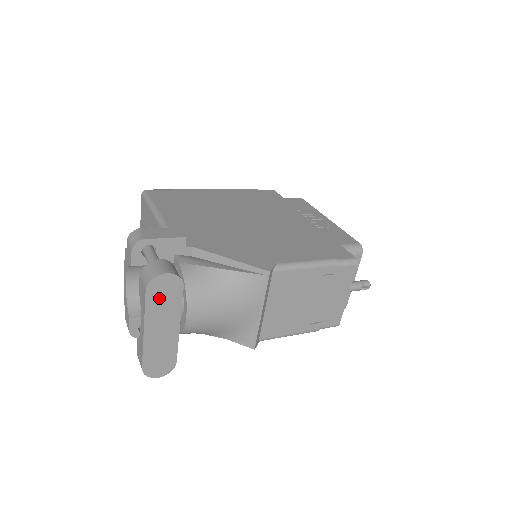
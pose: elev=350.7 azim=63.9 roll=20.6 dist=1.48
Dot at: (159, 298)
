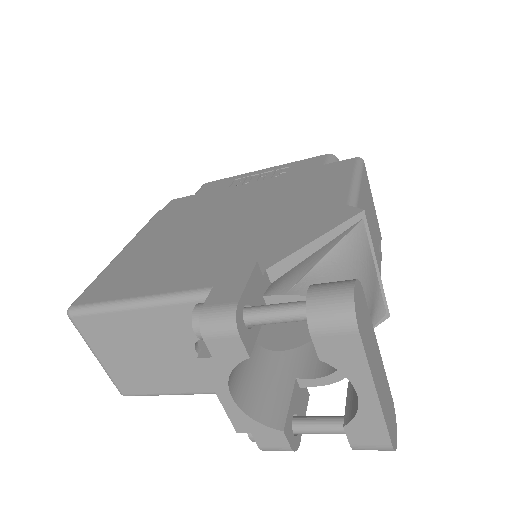
Dot at: (364, 329)
